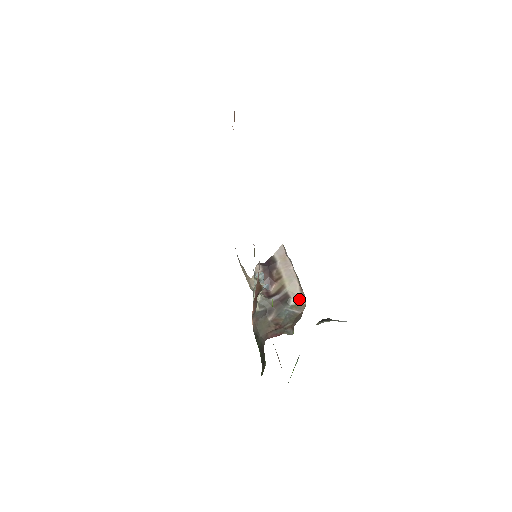
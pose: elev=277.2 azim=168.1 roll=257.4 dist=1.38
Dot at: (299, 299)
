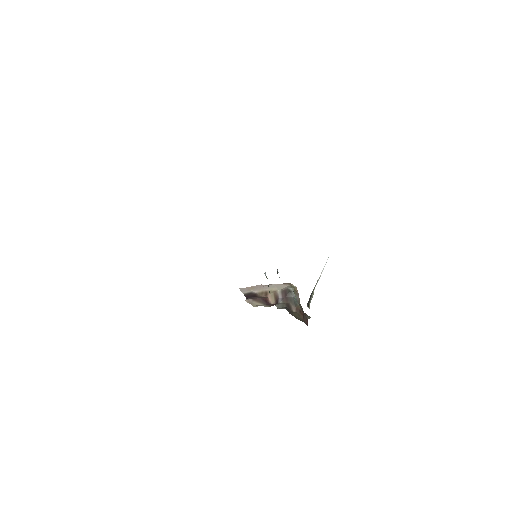
Dot at: (291, 287)
